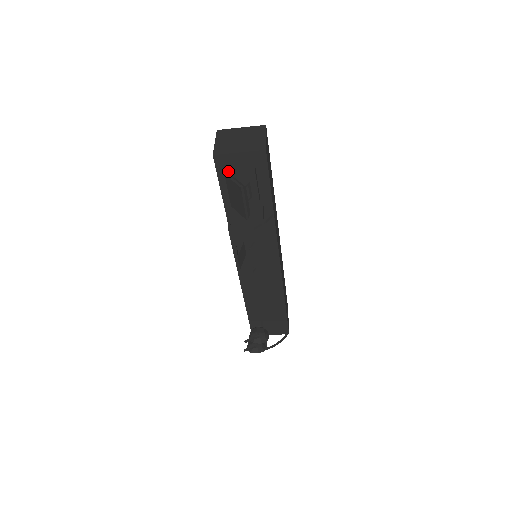
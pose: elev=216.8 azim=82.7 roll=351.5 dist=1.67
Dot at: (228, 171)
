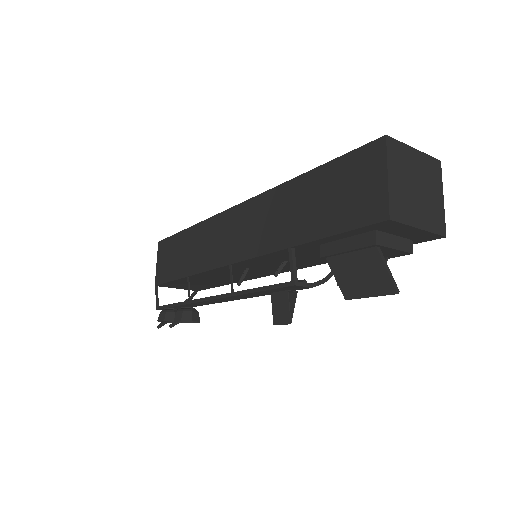
Dot at: (385, 245)
